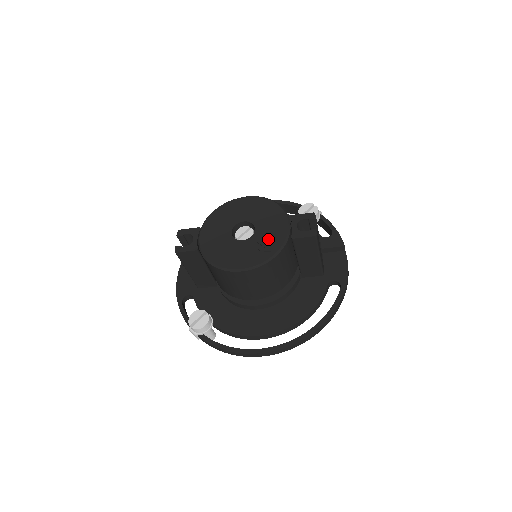
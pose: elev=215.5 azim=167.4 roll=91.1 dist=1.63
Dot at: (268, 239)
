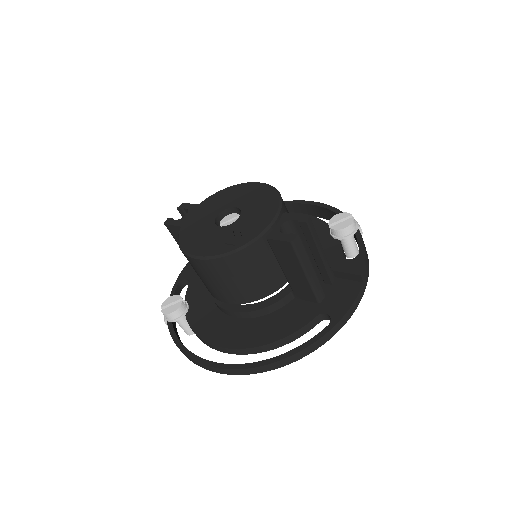
Dot at: (241, 231)
